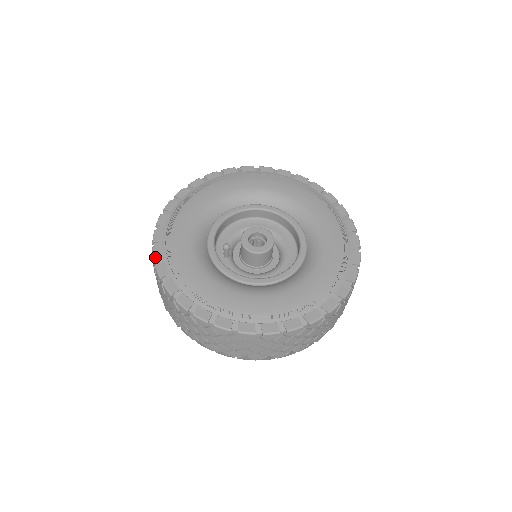
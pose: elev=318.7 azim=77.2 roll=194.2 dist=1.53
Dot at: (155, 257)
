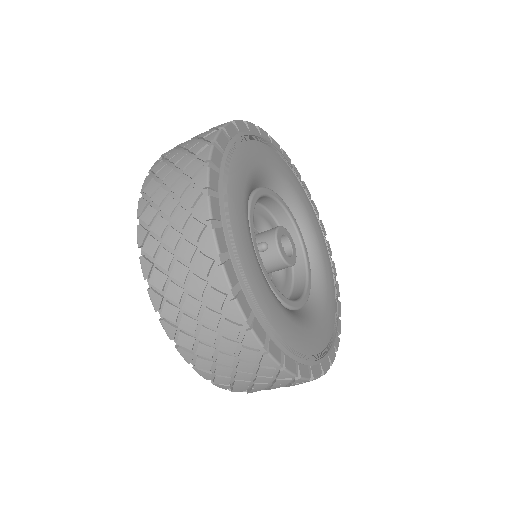
Dot at: (220, 248)
